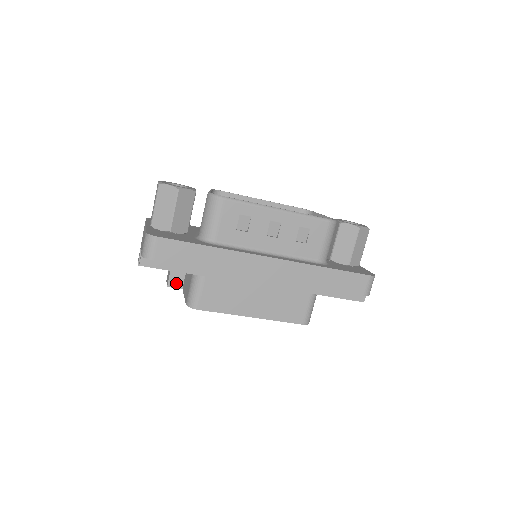
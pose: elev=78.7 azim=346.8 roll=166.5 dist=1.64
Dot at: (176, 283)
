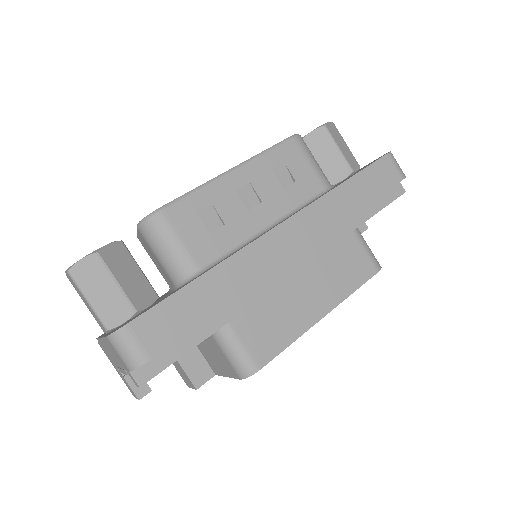
Dot at: (202, 375)
